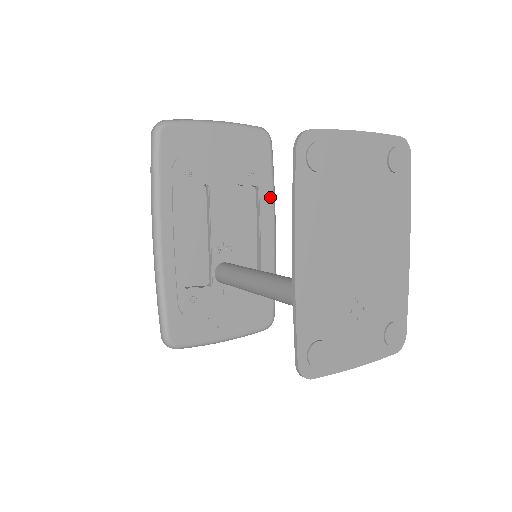
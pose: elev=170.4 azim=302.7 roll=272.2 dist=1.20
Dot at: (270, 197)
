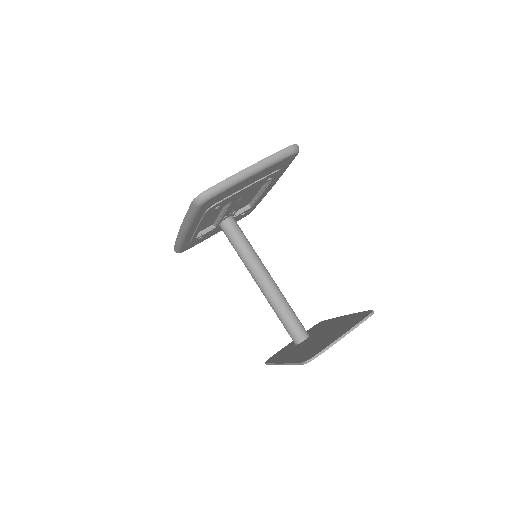
Dot at: (279, 177)
